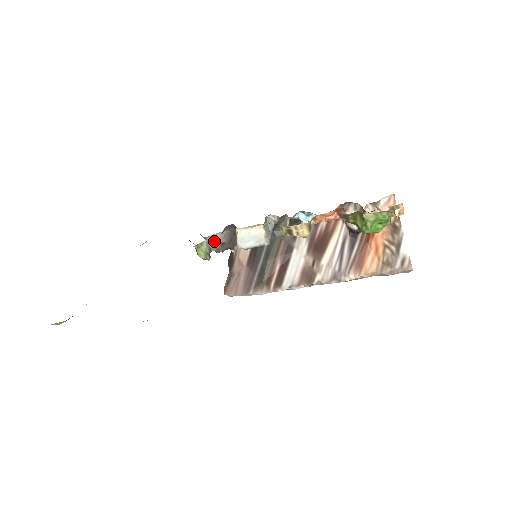
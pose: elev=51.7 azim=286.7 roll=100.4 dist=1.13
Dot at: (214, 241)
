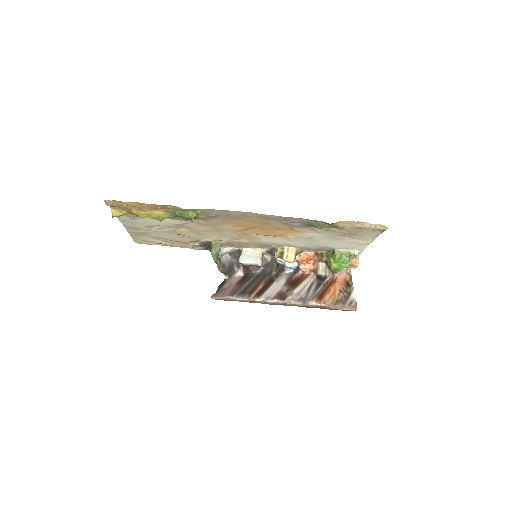
Dot at: (220, 258)
